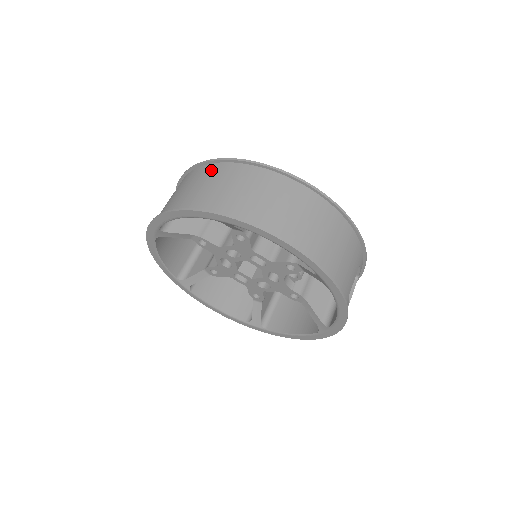
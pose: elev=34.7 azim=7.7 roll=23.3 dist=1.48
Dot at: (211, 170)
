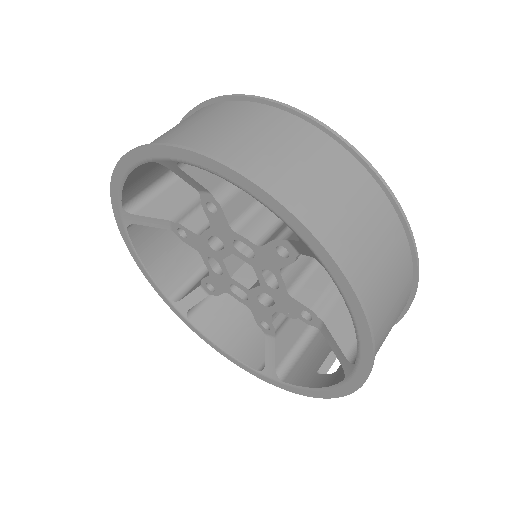
Dot at: (316, 141)
